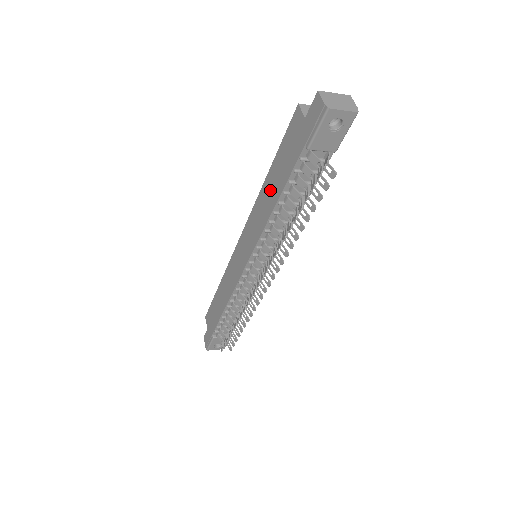
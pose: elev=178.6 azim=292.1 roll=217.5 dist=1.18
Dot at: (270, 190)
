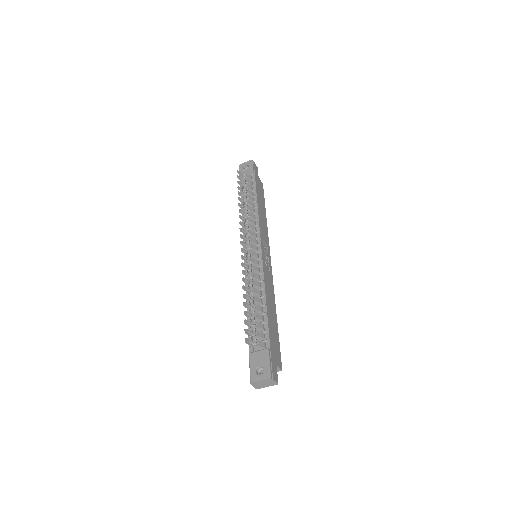
Dot at: occluded
